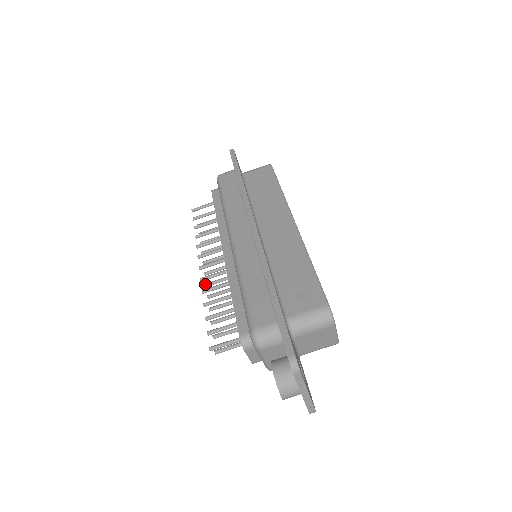
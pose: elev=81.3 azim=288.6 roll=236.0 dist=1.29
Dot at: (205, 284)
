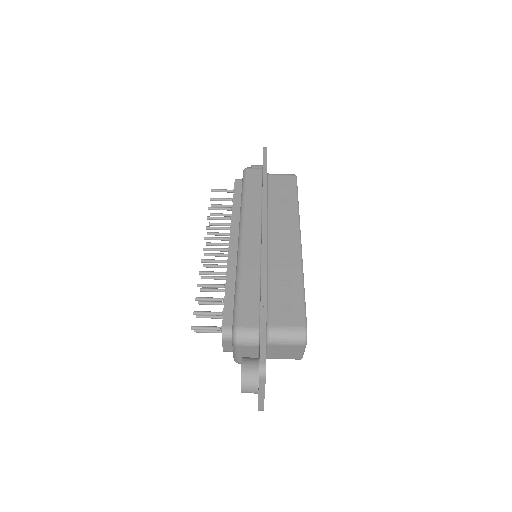
Dot at: (203, 264)
